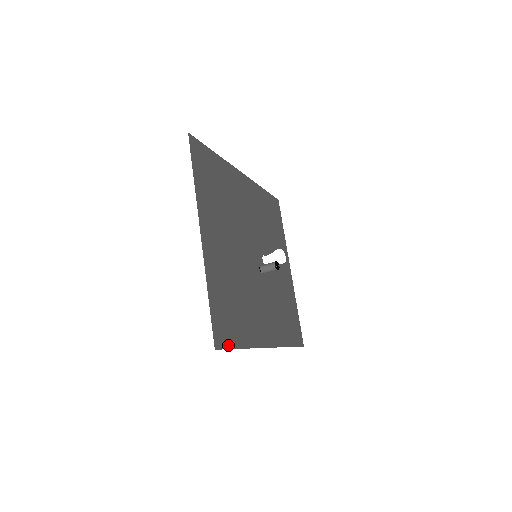
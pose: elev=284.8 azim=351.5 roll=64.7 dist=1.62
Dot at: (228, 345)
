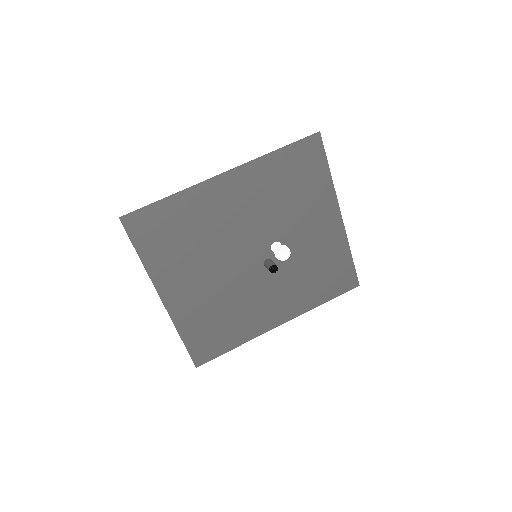
Dot at: (214, 356)
